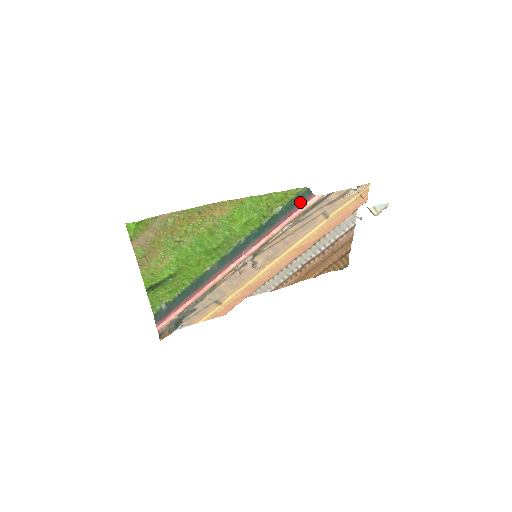
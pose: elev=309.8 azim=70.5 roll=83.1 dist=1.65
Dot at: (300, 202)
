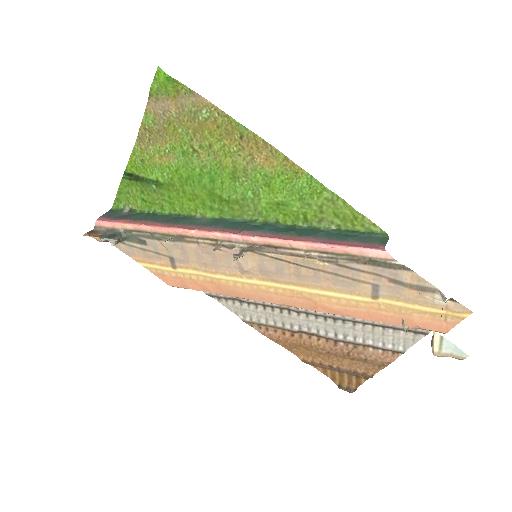
Dot at: (360, 241)
